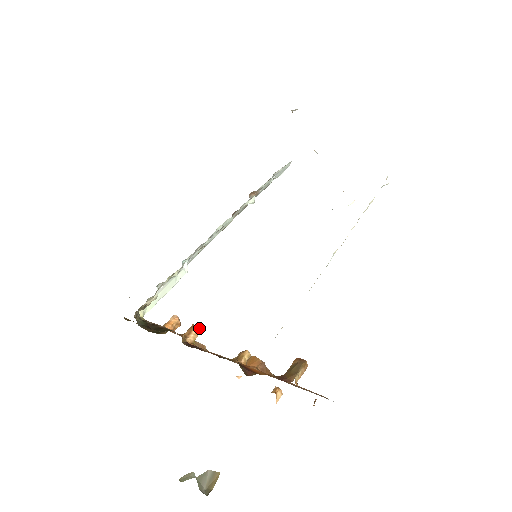
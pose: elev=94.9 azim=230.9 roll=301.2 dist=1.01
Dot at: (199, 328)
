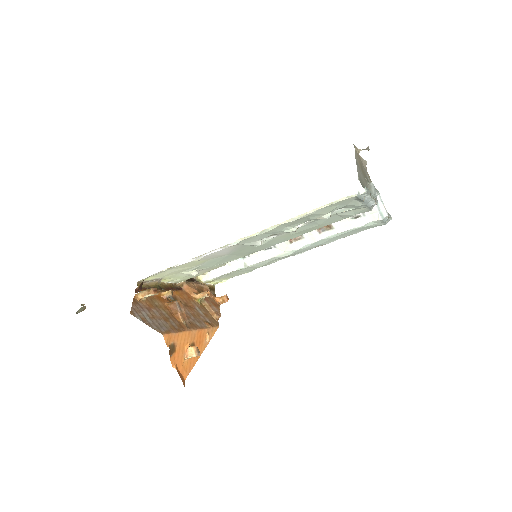
Dot at: (205, 292)
